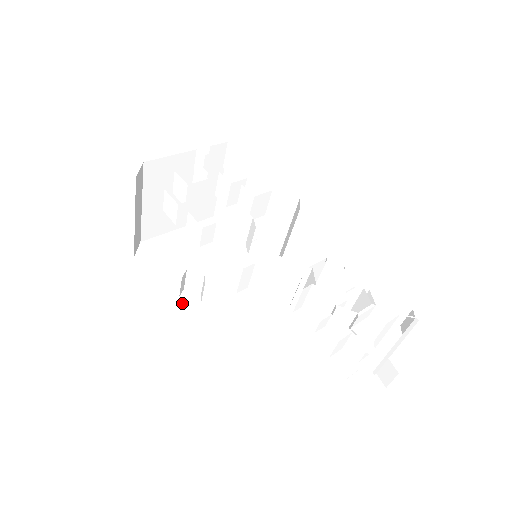
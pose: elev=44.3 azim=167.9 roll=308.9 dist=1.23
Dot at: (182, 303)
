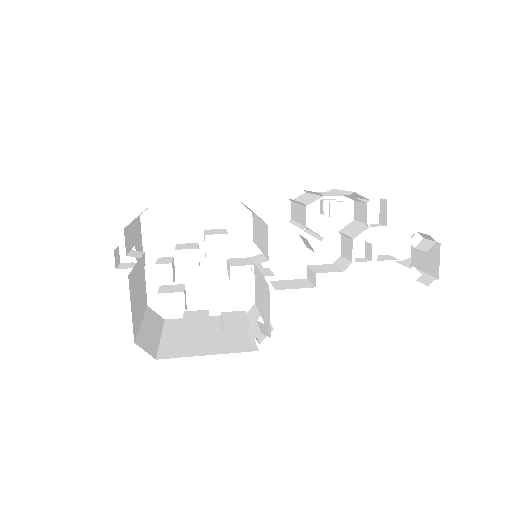
Dot at: (233, 305)
